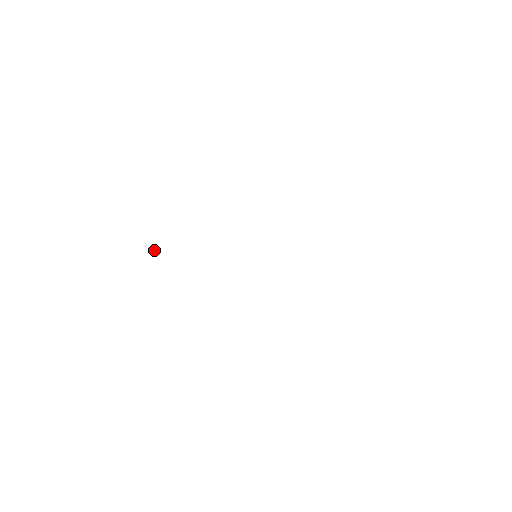
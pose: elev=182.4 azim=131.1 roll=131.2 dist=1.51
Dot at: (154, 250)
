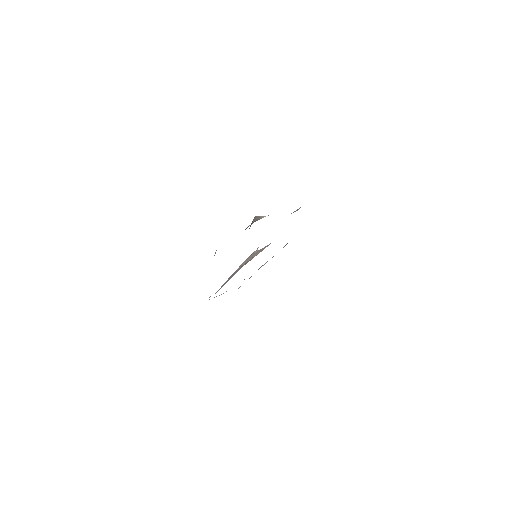
Dot at: (263, 216)
